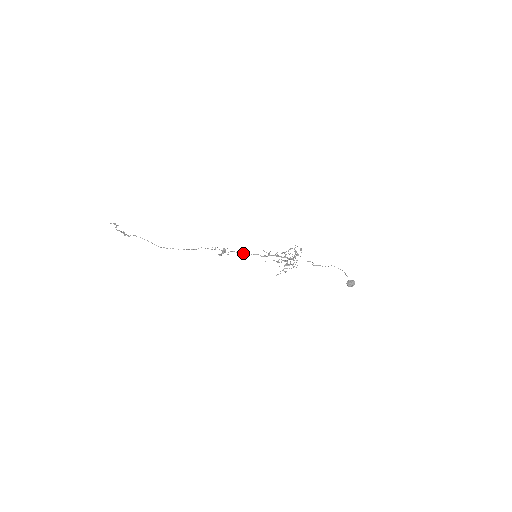
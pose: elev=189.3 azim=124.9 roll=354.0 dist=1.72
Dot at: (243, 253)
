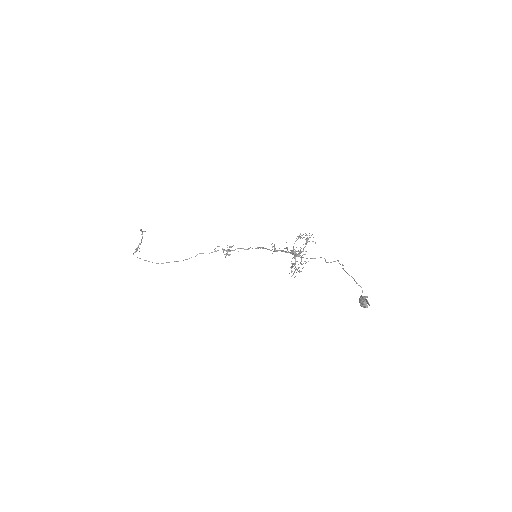
Dot at: occluded
